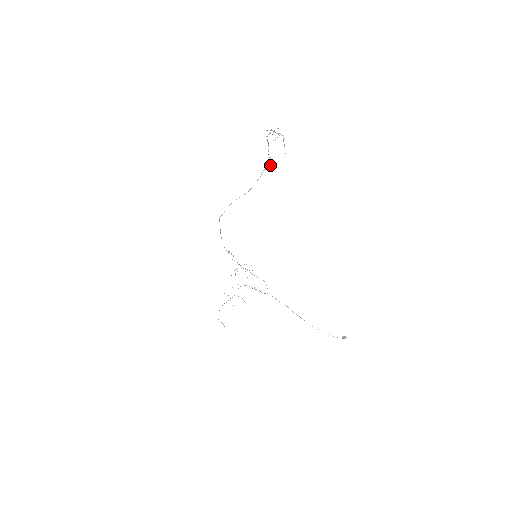
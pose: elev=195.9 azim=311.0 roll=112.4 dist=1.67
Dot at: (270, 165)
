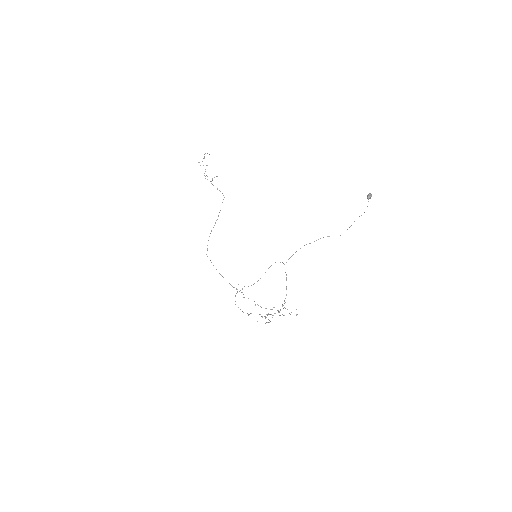
Dot at: (224, 197)
